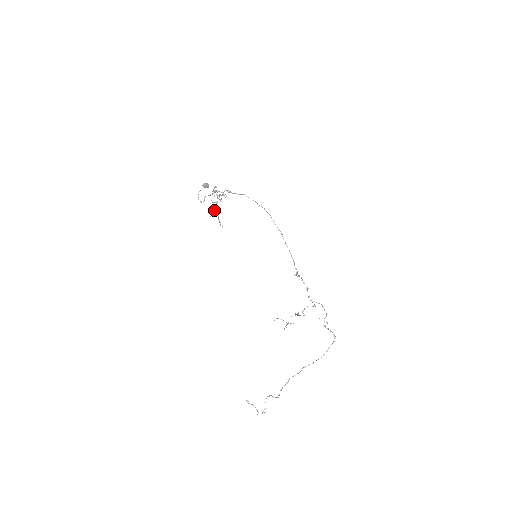
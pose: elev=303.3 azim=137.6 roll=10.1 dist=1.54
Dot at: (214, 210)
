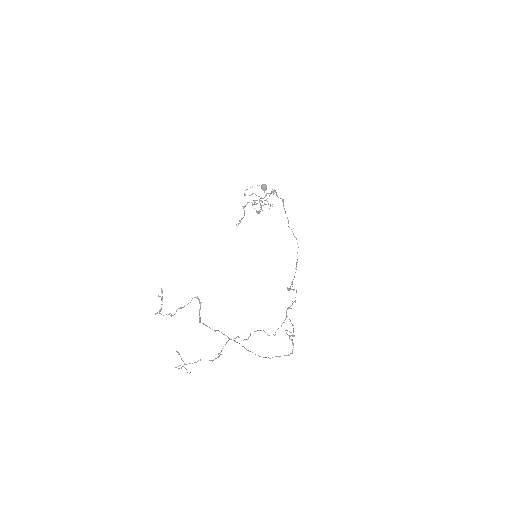
Dot at: occluded
